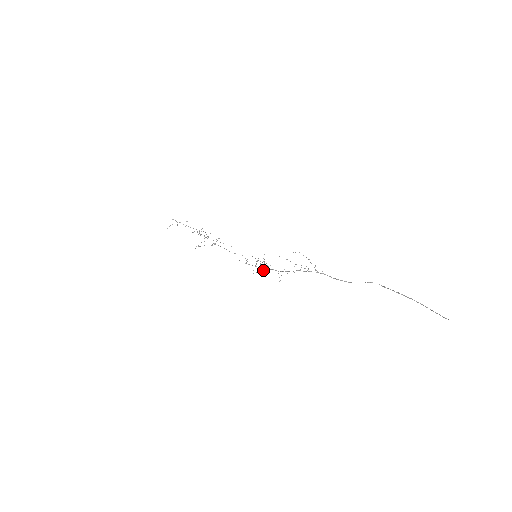
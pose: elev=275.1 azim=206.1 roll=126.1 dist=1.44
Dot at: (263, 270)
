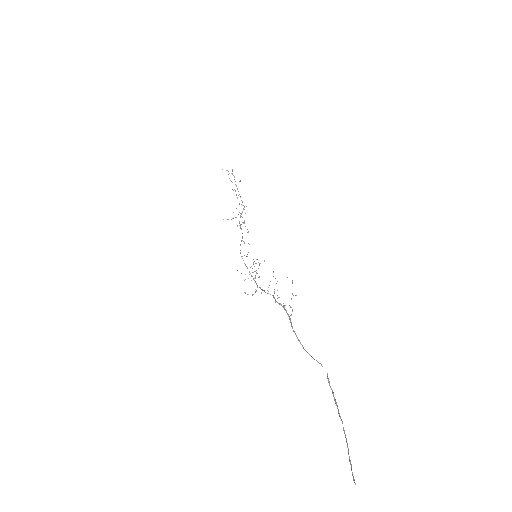
Dot at: (248, 278)
